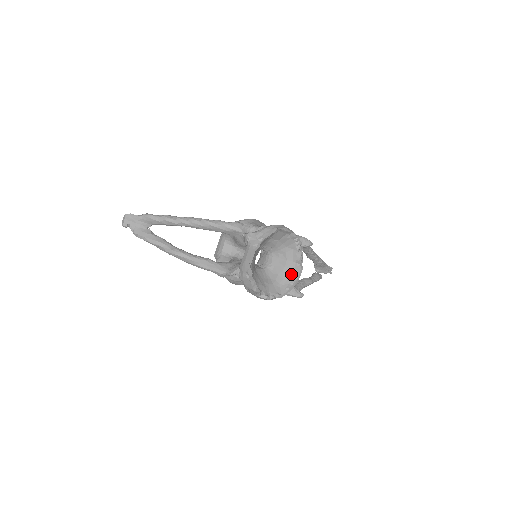
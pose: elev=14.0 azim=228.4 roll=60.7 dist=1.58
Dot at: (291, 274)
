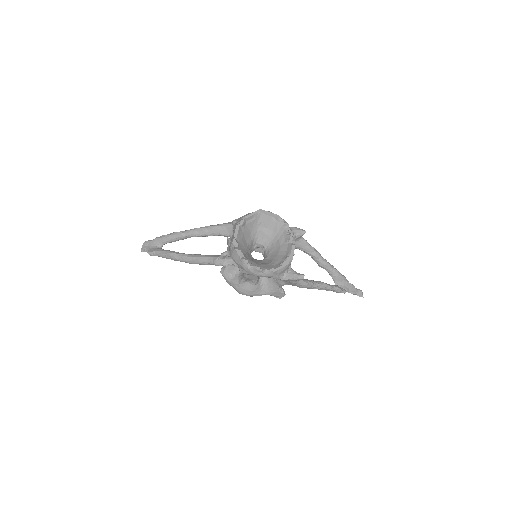
Dot at: (285, 254)
